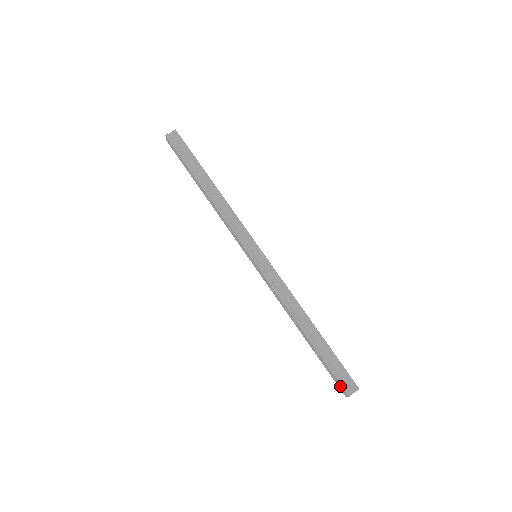
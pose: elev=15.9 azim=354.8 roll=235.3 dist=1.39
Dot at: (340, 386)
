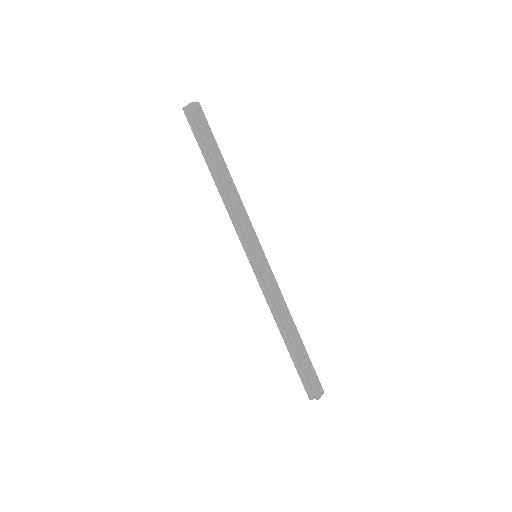
Dot at: occluded
